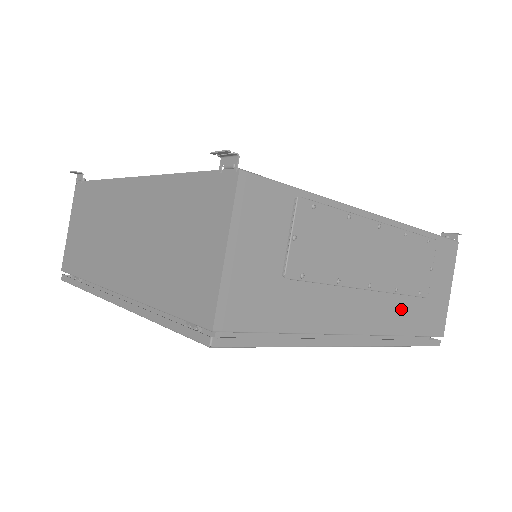
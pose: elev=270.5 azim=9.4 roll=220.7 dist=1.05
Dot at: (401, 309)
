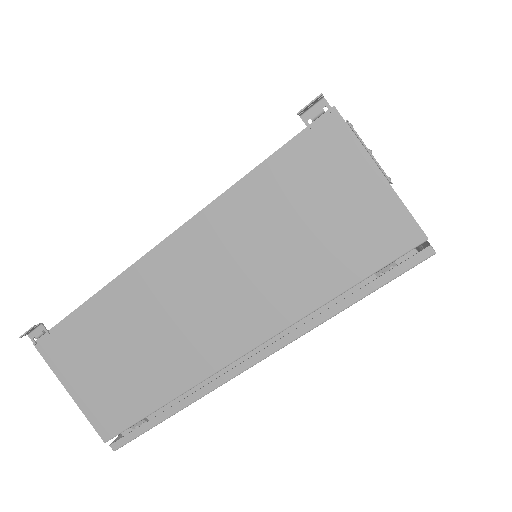
Dot at: occluded
